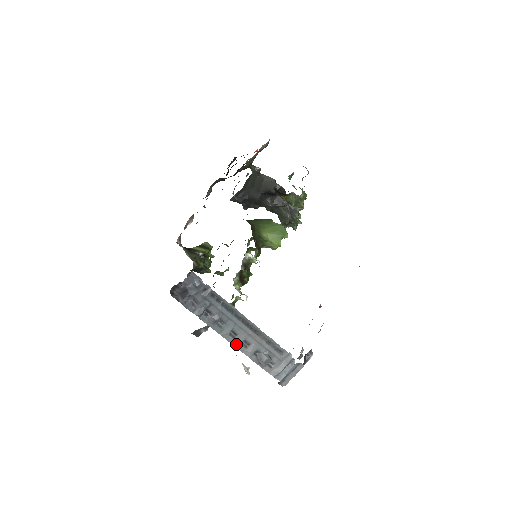
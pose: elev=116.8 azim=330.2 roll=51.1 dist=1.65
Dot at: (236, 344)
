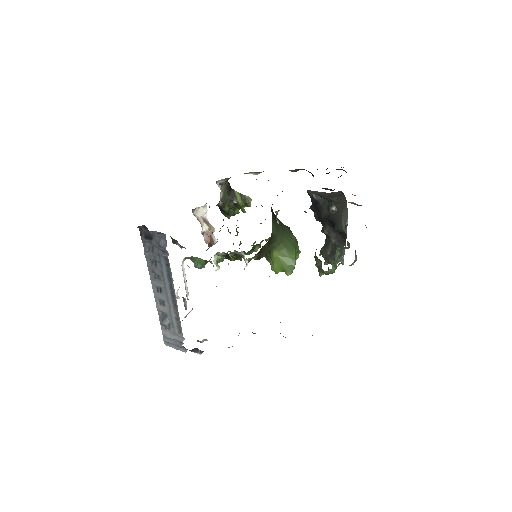
Dot at: (156, 295)
